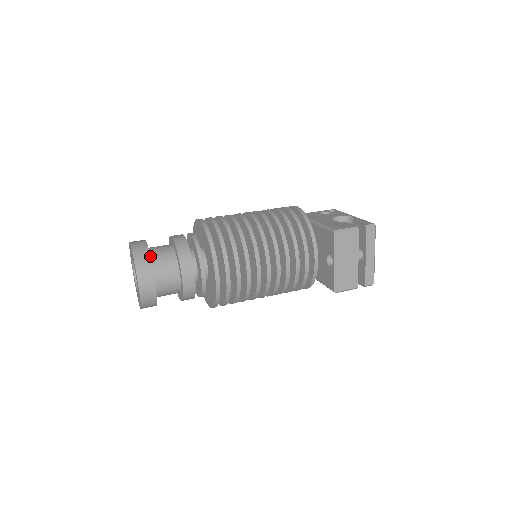
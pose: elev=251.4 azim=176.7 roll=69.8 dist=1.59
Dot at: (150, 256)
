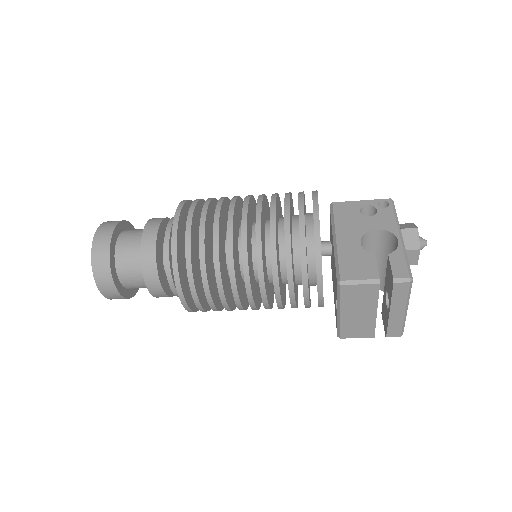
Dot at: (109, 259)
